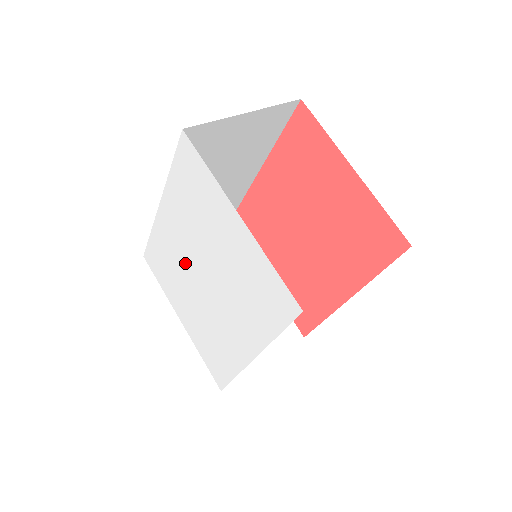
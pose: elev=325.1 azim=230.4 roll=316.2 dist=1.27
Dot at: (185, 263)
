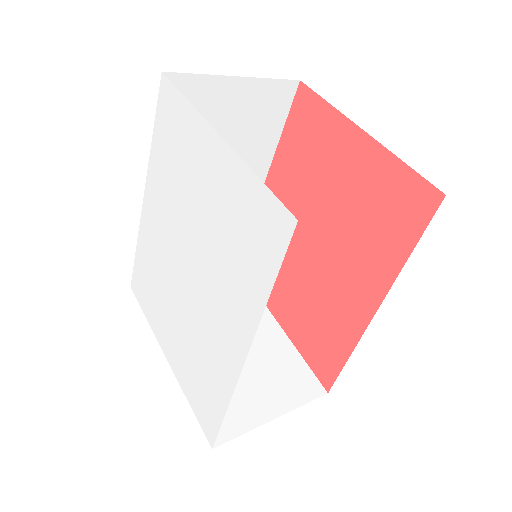
Dot at: (168, 260)
